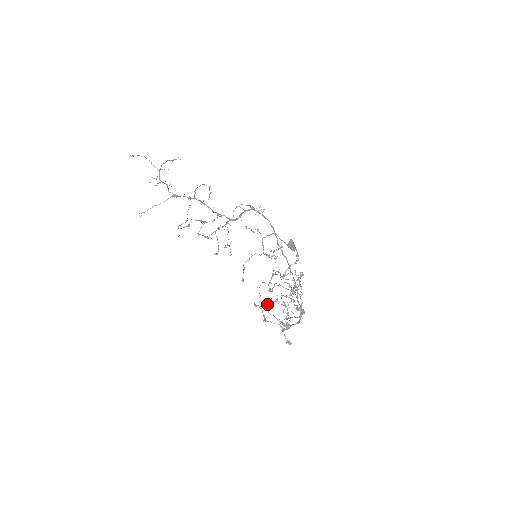
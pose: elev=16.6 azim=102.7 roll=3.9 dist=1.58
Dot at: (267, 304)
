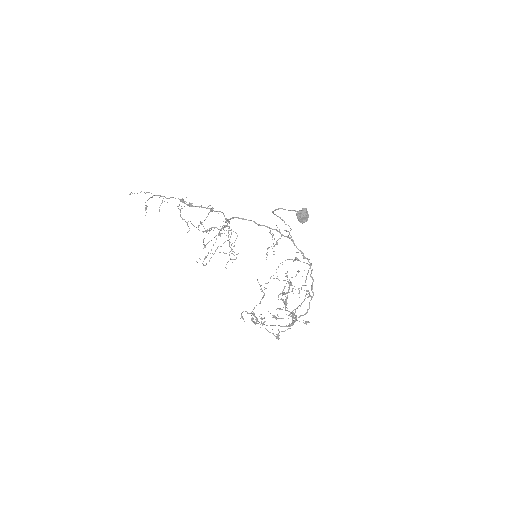
Dot at: occluded
